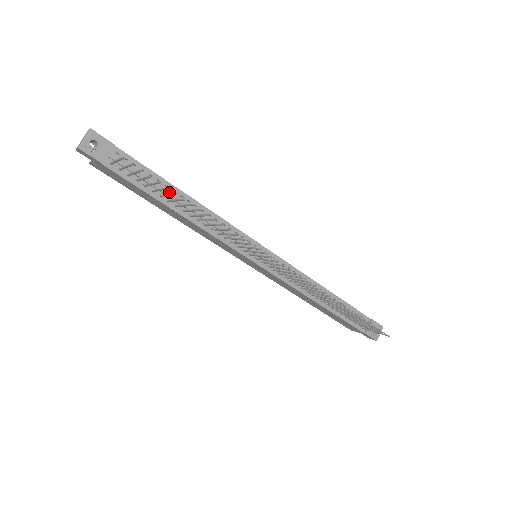
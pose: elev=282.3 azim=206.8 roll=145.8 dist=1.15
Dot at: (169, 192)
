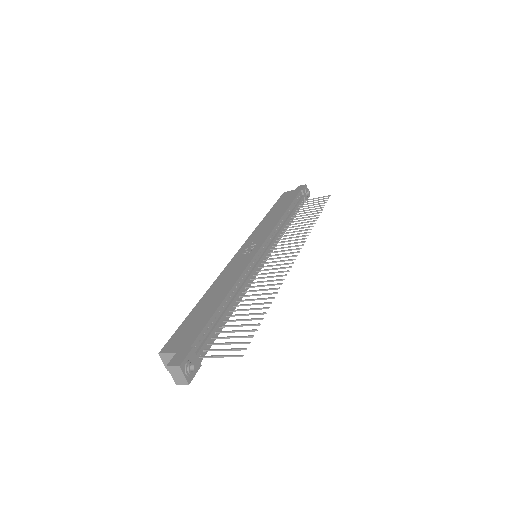
Dot at: (225, 313)
